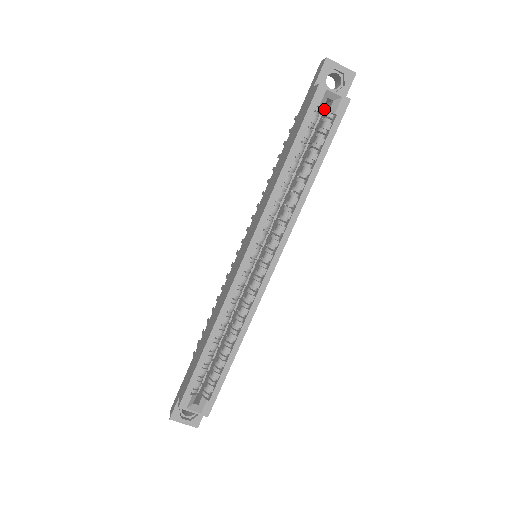
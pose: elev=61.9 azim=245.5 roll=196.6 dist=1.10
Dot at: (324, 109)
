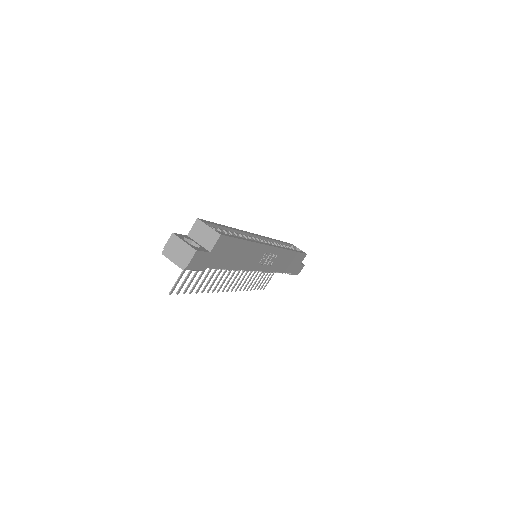
Dot at: occluded
